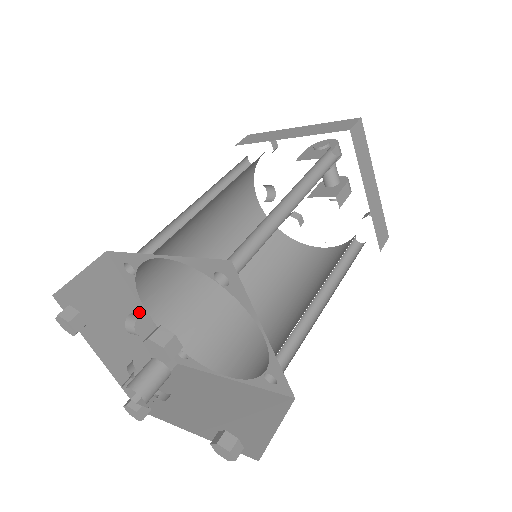
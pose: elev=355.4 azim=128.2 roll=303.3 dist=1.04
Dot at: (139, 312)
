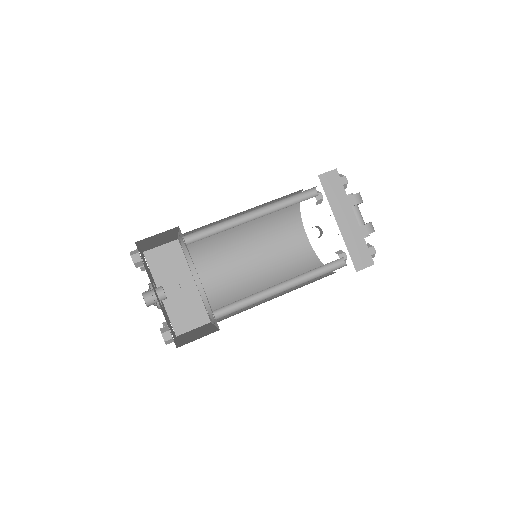
Dot at: (191, 279)
